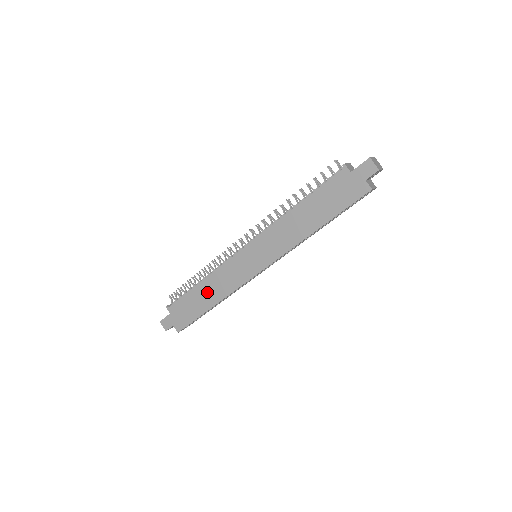
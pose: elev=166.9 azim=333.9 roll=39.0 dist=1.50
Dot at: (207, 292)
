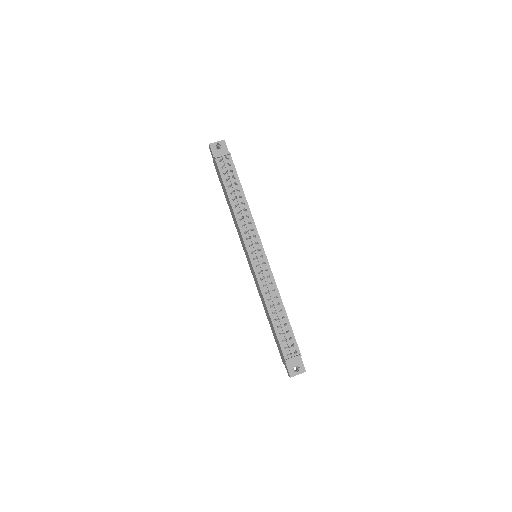
Dot at: (230, 206)
